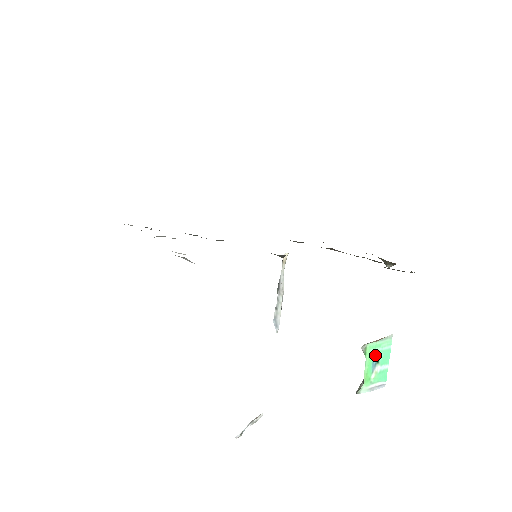
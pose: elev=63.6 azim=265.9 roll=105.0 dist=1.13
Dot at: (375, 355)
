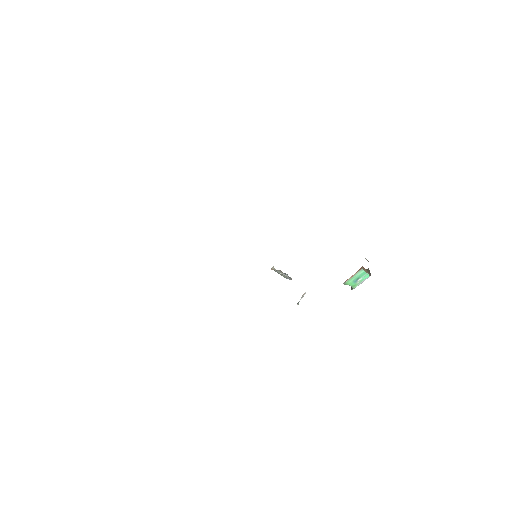
Dot at: (354, 280)
